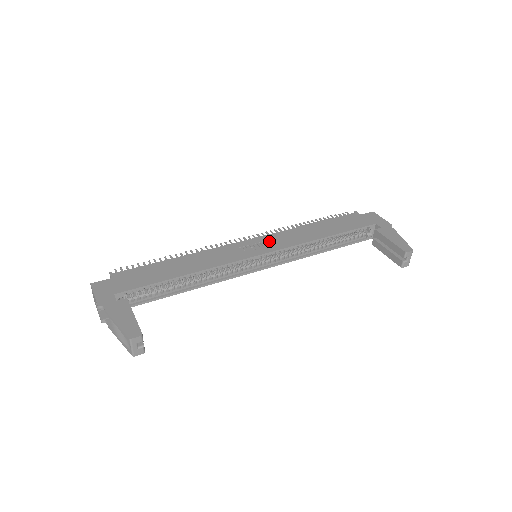
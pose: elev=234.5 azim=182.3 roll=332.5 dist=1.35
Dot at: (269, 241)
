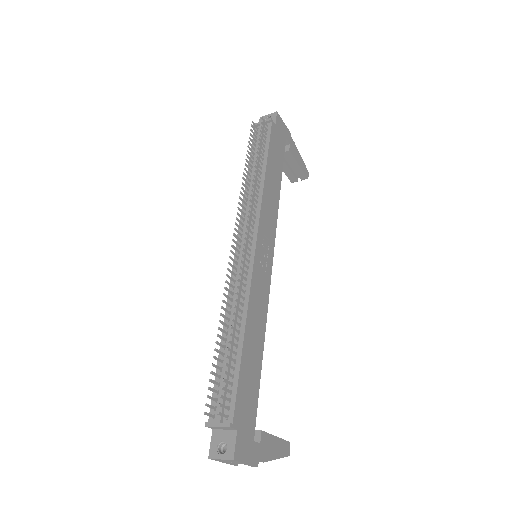
Dot at: (266, 233)
